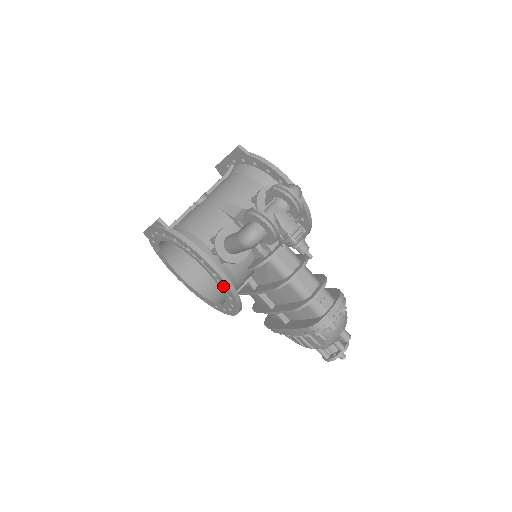
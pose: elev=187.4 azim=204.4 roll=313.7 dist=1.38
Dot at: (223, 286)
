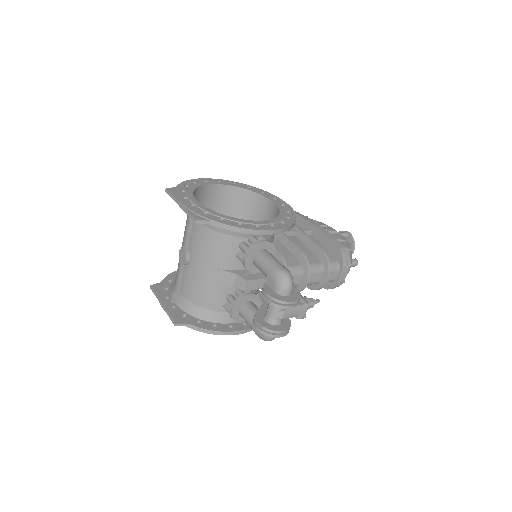
Dot at: occluded
